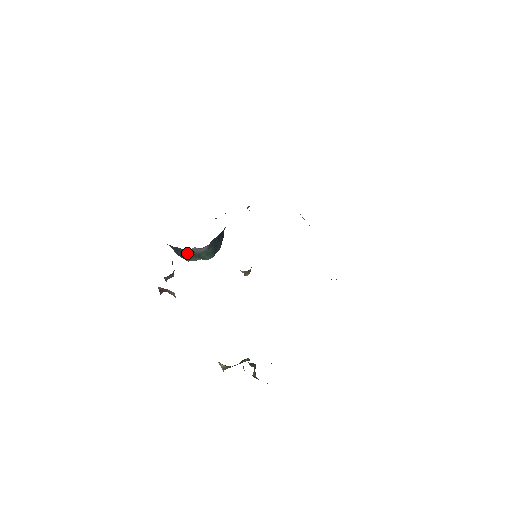
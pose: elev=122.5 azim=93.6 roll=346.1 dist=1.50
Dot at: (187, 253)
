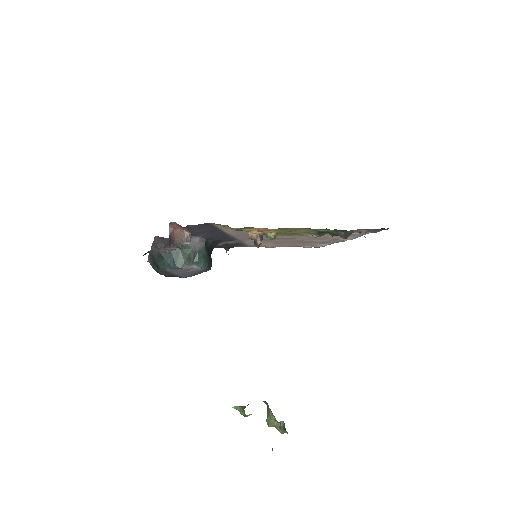
Dot at: (181, 252)
